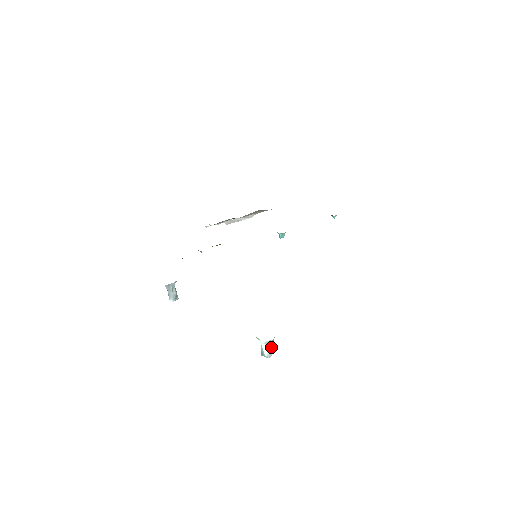
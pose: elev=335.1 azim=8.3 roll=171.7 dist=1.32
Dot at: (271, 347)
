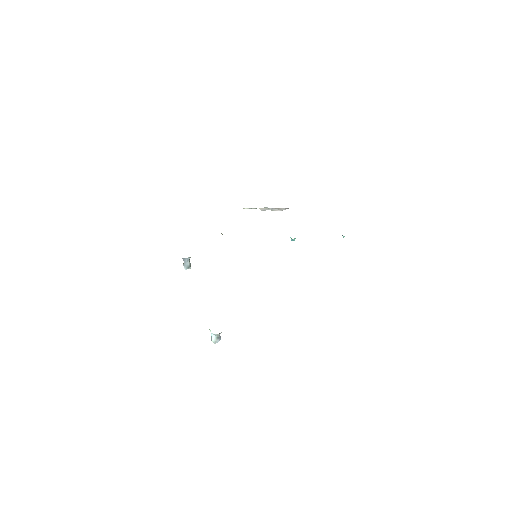
Dot at: (217, 338)
